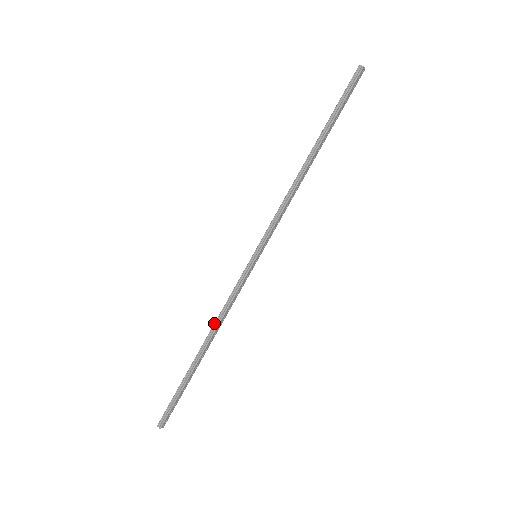
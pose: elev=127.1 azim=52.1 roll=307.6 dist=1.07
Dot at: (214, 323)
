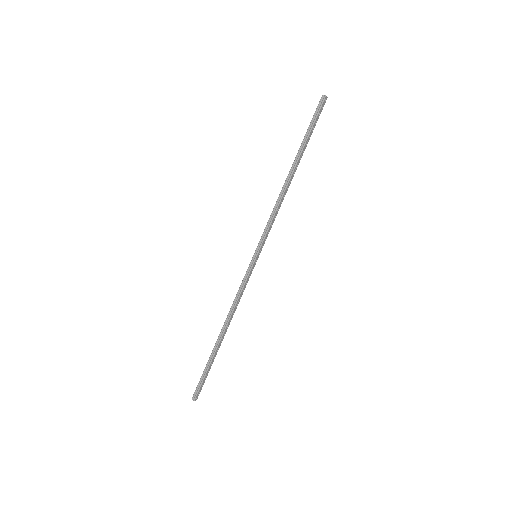
Dot at: (228, 313)
